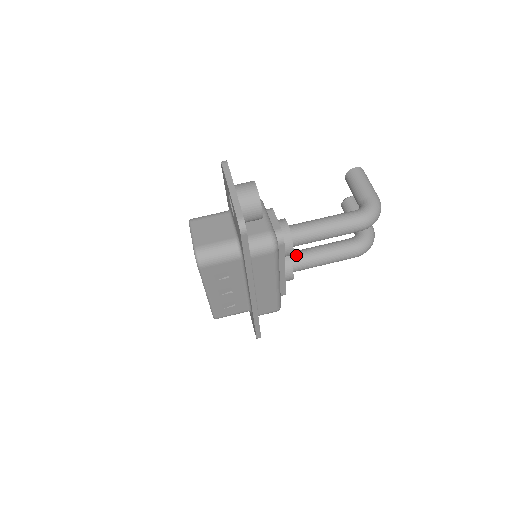
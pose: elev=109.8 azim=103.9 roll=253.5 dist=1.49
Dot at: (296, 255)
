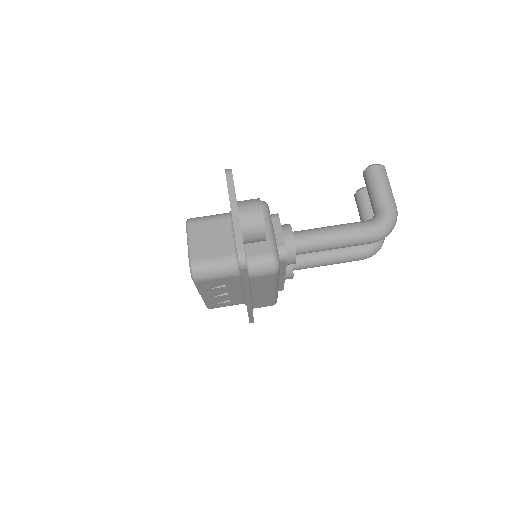
Dot at: (299, 255)
